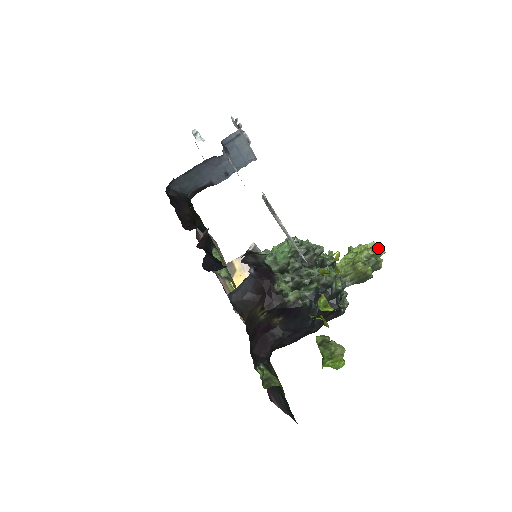
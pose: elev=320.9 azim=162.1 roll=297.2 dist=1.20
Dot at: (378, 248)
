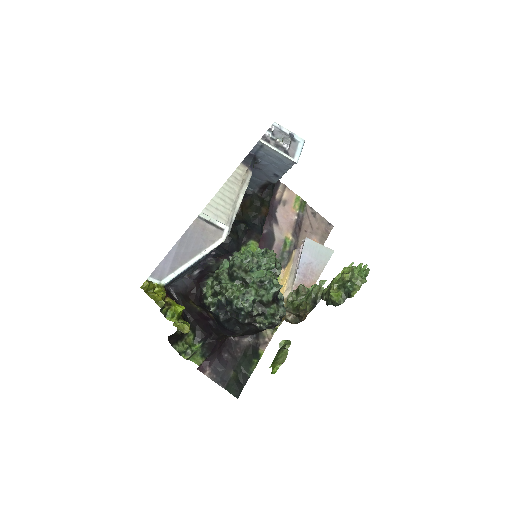
Dot at: (355, 275)
